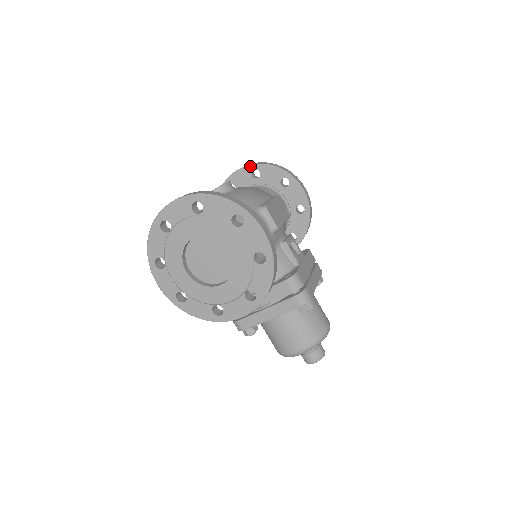
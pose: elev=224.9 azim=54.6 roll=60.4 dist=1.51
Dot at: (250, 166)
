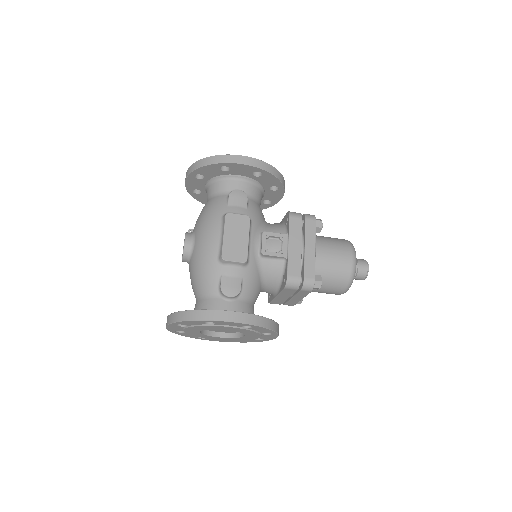
Dot at: (189, 176)
